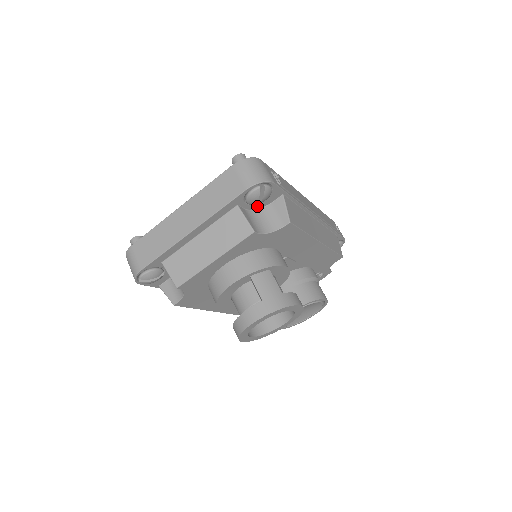
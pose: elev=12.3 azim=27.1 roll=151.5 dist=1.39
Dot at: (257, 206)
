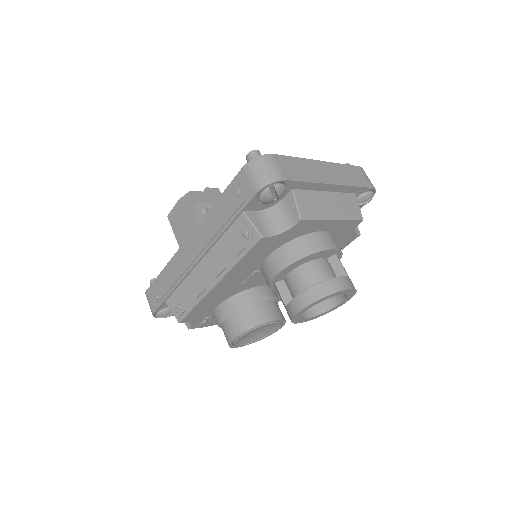
Dot at: occluded
